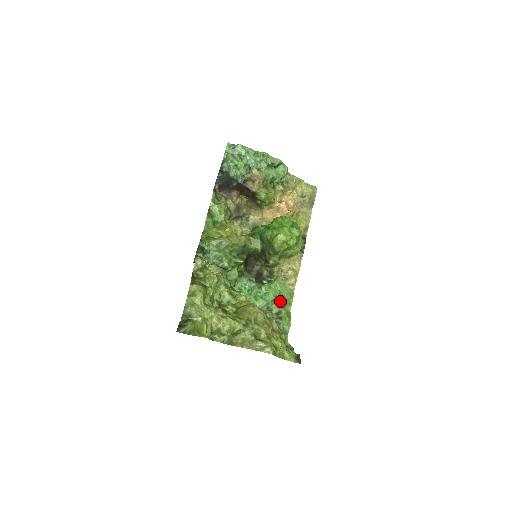
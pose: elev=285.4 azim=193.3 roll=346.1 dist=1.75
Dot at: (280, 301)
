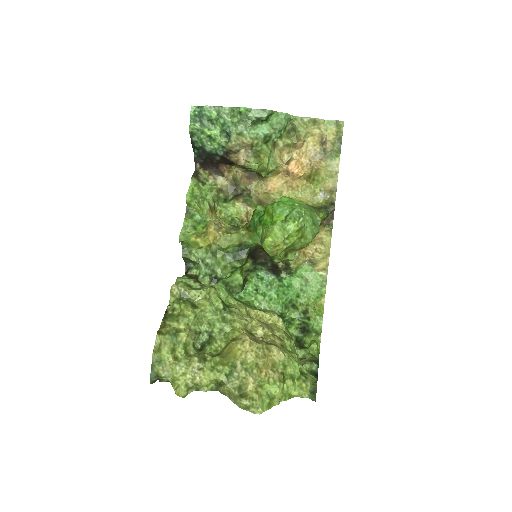
Dot at: (306, 296)
